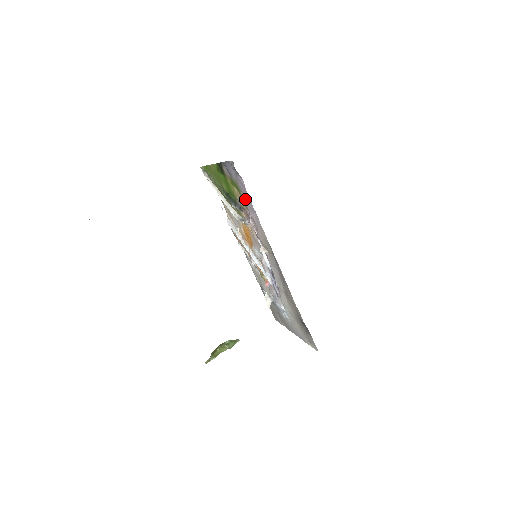
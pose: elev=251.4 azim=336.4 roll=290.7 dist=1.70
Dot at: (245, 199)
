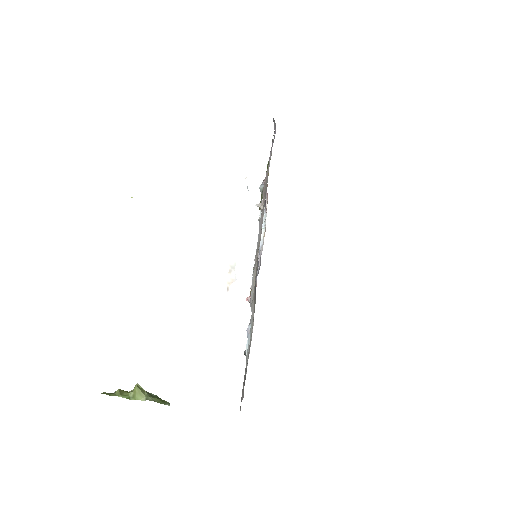
Dot at: occluded
